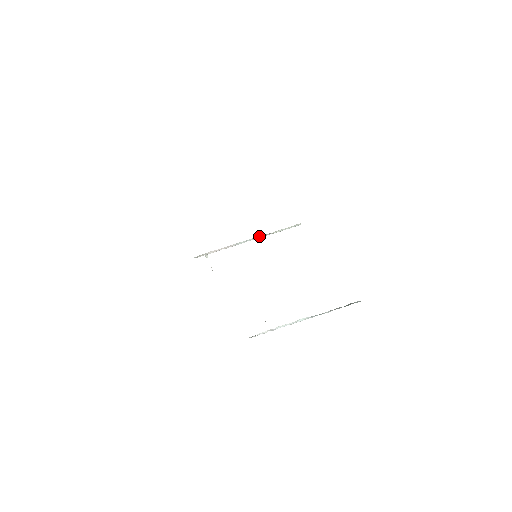
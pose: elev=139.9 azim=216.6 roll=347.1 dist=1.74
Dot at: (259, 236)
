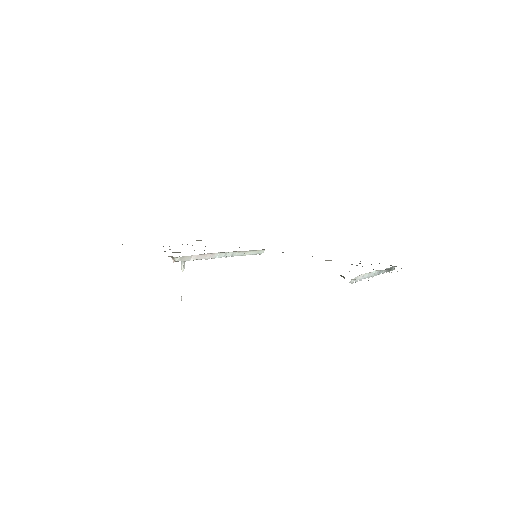
Dot at: (235, 252)
